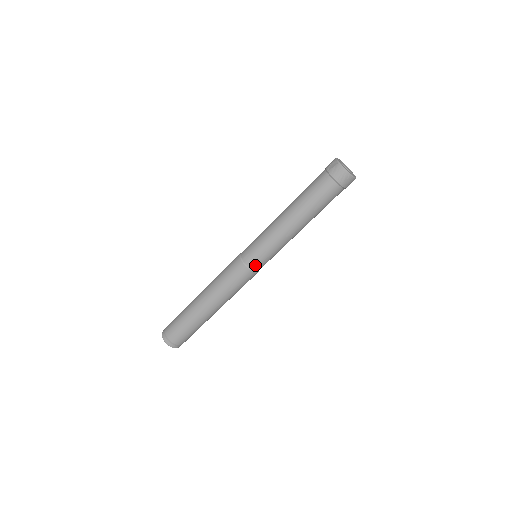
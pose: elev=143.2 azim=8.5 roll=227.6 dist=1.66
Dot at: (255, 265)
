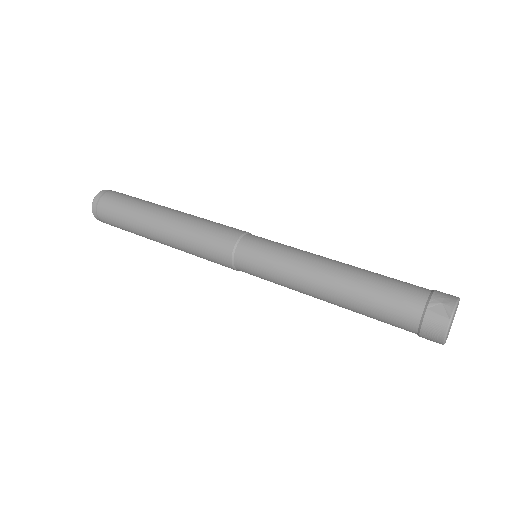
Dot at: (243, 269)
